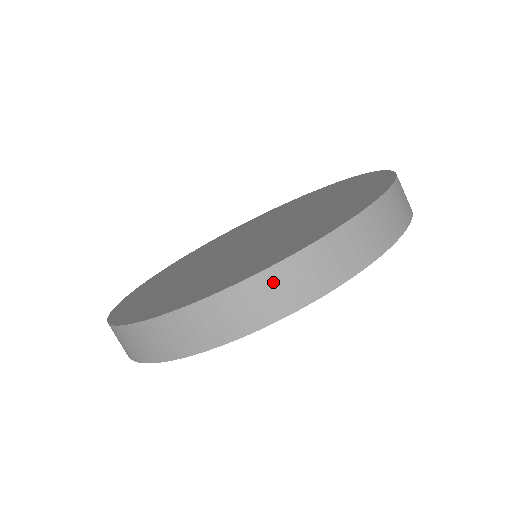
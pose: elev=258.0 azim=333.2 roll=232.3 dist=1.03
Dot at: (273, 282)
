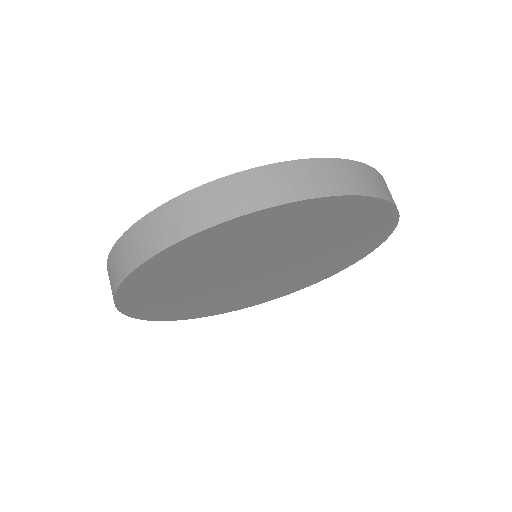
Dot at: (121, 250)
